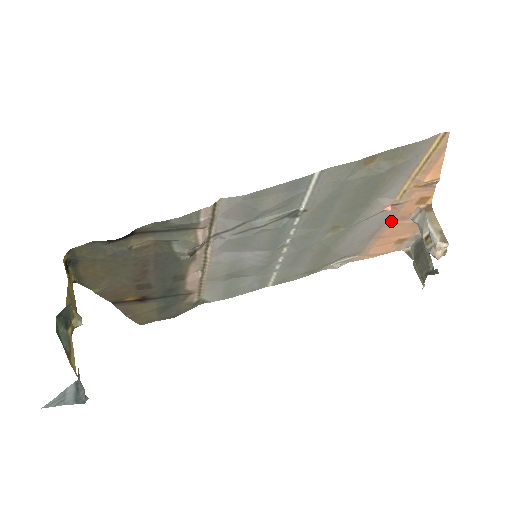
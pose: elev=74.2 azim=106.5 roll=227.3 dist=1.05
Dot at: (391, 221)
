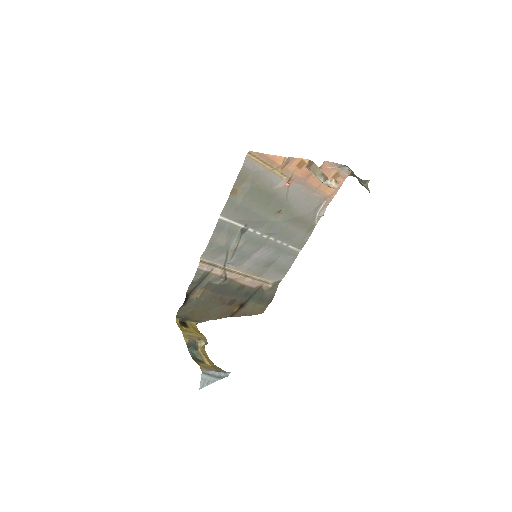
Dot at: (306, 181)
